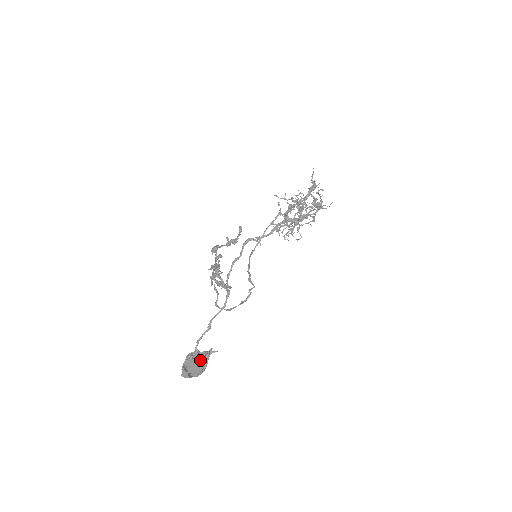
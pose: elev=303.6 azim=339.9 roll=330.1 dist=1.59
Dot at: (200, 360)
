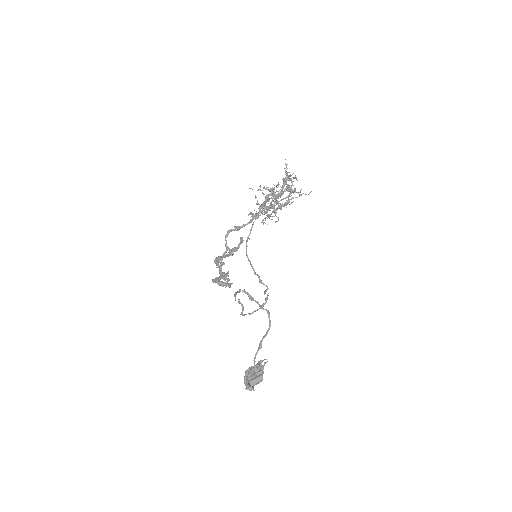
Dot at: (261, 374)
